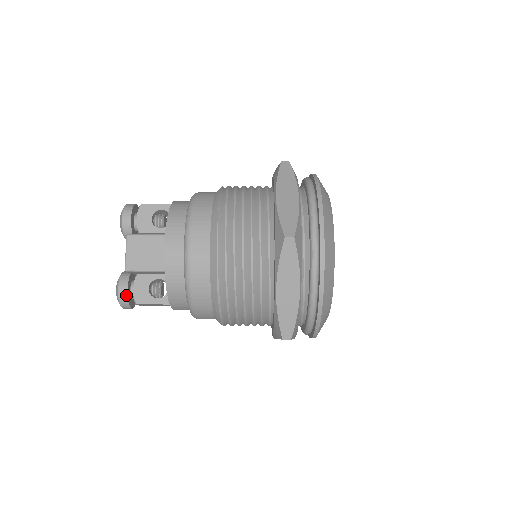
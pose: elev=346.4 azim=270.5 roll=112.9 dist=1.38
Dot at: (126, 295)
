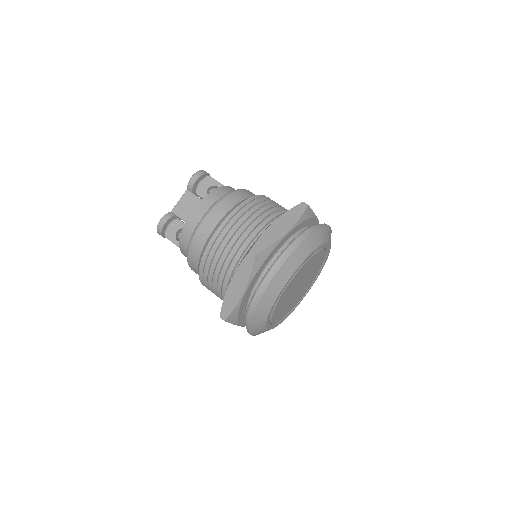
Dot at: (162, 227)
